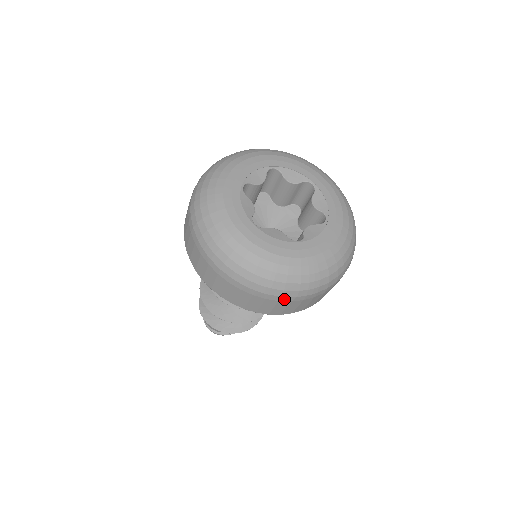
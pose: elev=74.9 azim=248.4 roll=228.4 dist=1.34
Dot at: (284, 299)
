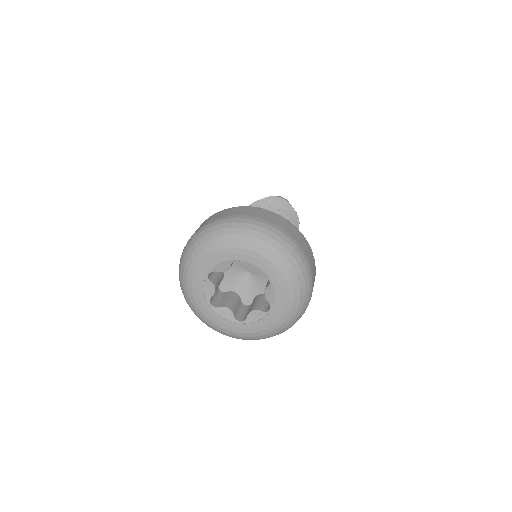
Dot at: occluded
